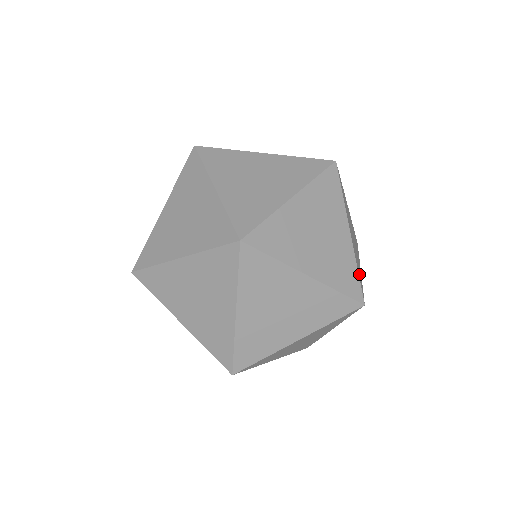
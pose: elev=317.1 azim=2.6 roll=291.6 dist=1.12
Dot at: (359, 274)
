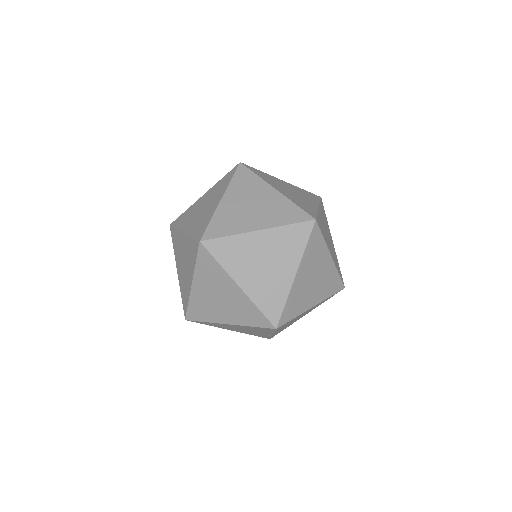
Dot at: occluded
